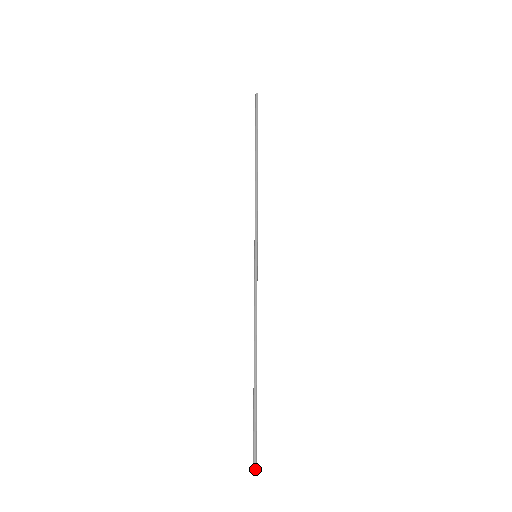
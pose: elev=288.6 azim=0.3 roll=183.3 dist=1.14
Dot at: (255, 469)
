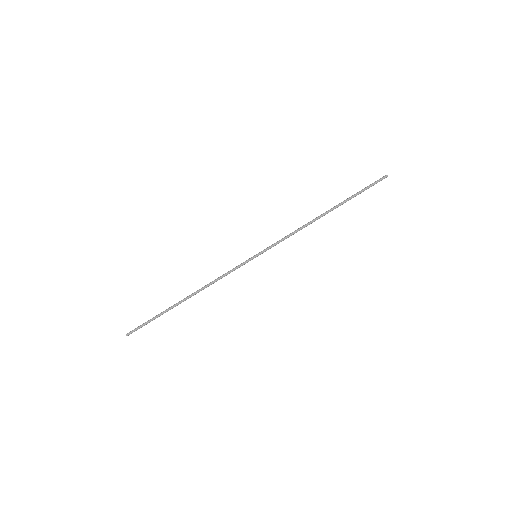
Dot at: (127, 335)
